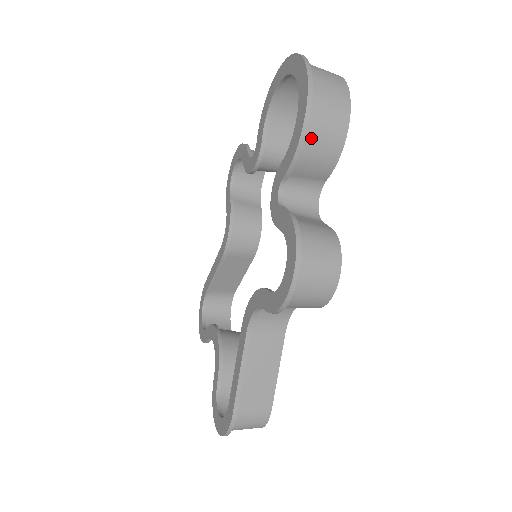
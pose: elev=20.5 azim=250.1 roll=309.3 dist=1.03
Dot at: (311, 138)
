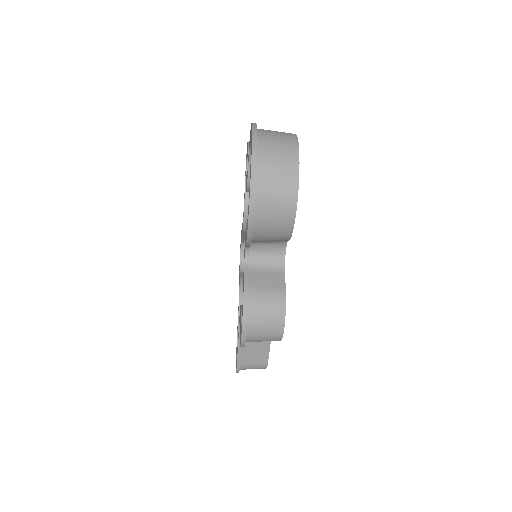
Dot at: (260, 229)
